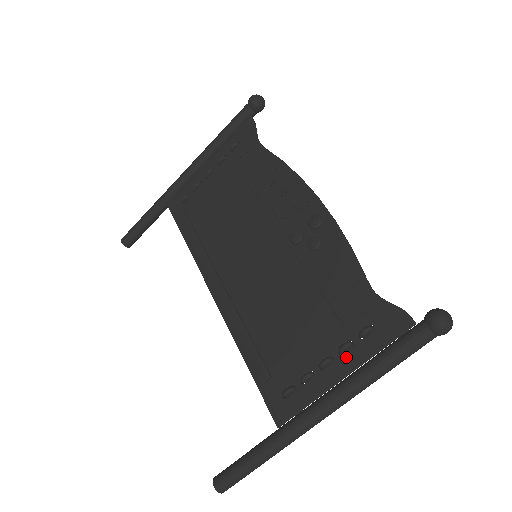
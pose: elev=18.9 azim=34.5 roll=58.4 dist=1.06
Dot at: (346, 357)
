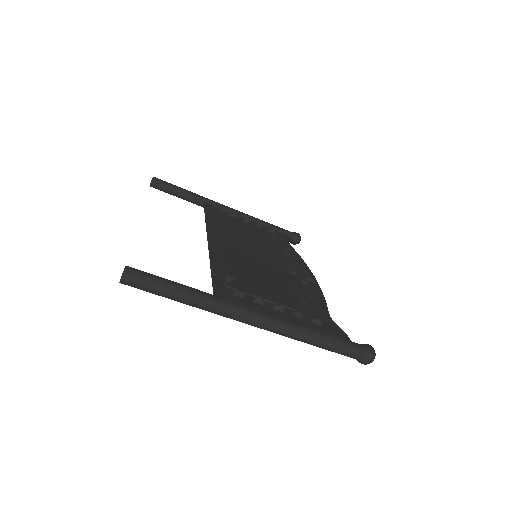
Dot at: (296, 318)
